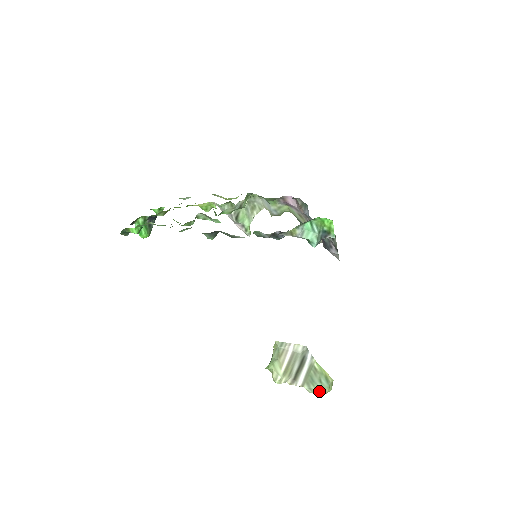
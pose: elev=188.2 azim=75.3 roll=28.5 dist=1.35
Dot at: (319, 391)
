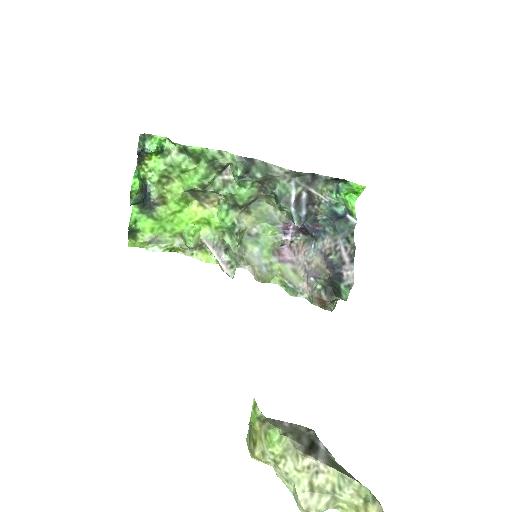
Dot at: (367, 488)
